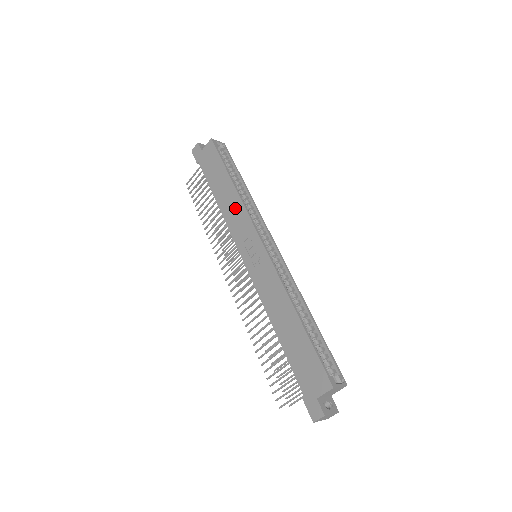
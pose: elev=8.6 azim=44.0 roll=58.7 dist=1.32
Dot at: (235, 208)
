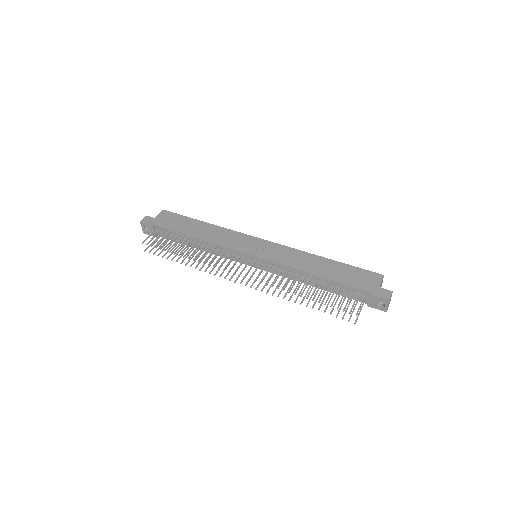
Dot at: (221, 233)
